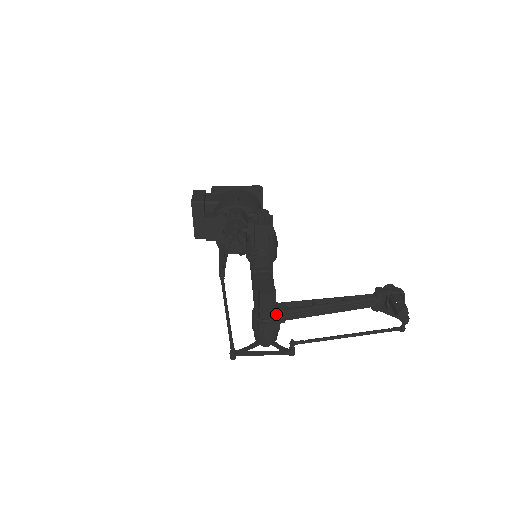
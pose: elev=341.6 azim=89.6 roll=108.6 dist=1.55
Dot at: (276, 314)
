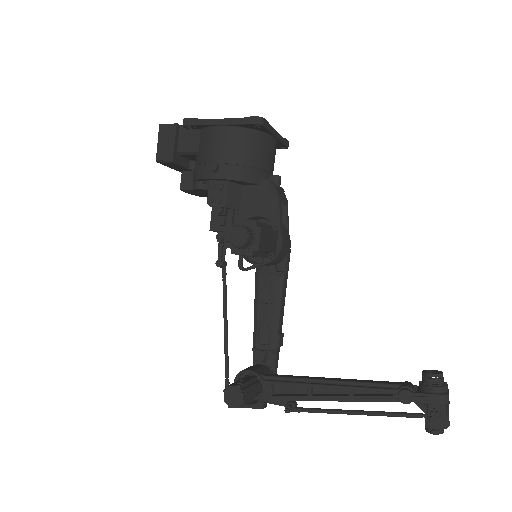
Dot at: occluded
